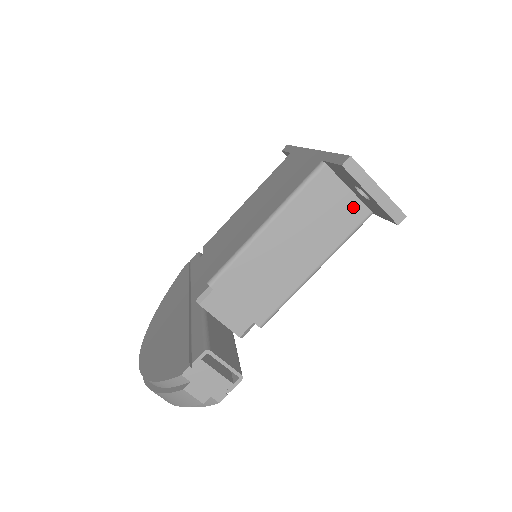
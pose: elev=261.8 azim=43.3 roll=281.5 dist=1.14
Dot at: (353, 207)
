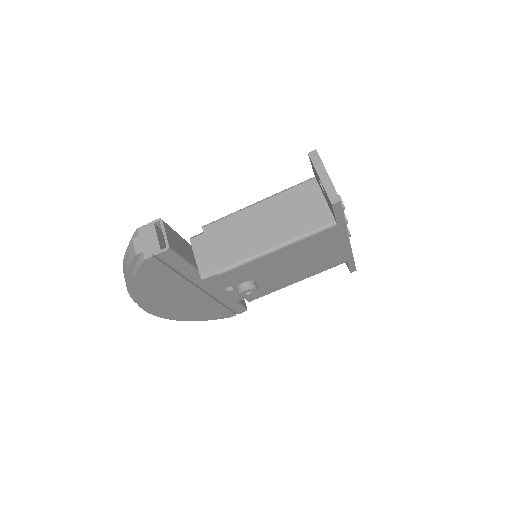
Dot at: (323, 212)
